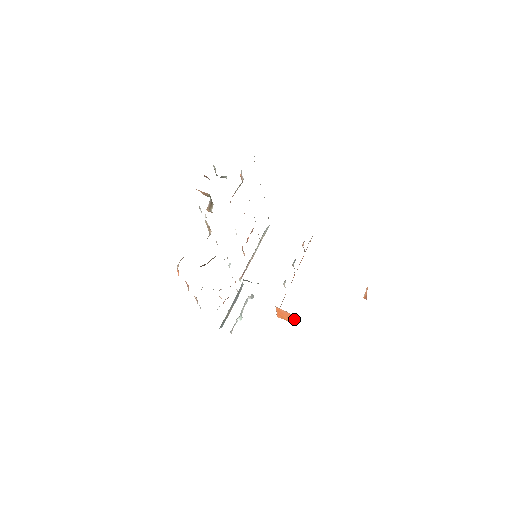
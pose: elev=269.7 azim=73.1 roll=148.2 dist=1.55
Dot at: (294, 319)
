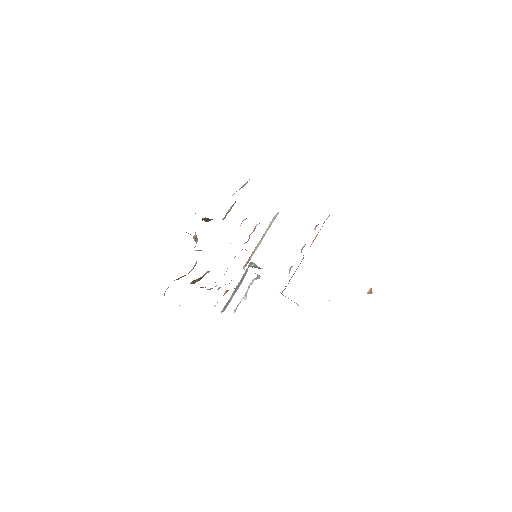
Dot at: occluded
